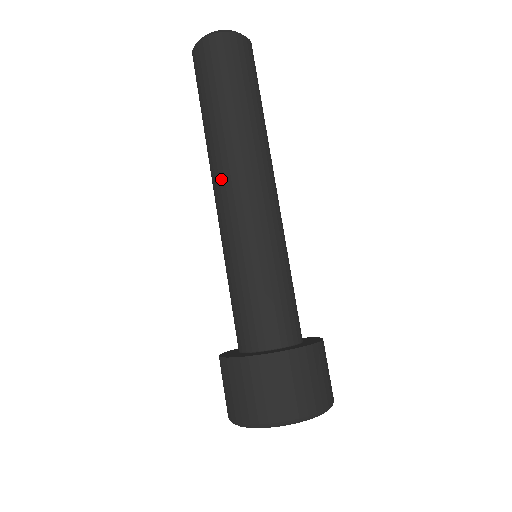
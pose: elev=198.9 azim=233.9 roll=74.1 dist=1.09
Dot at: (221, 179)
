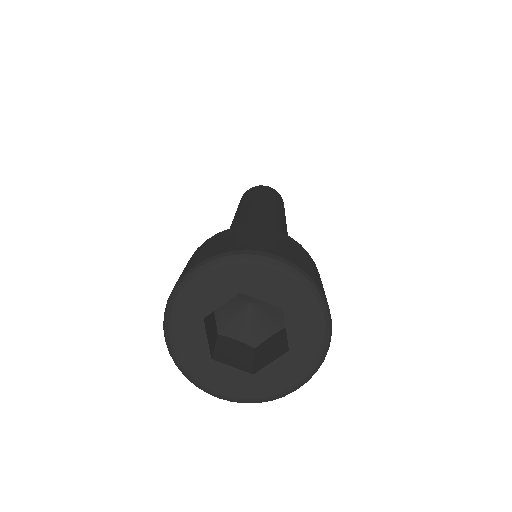
Dot at: (266, 207)
